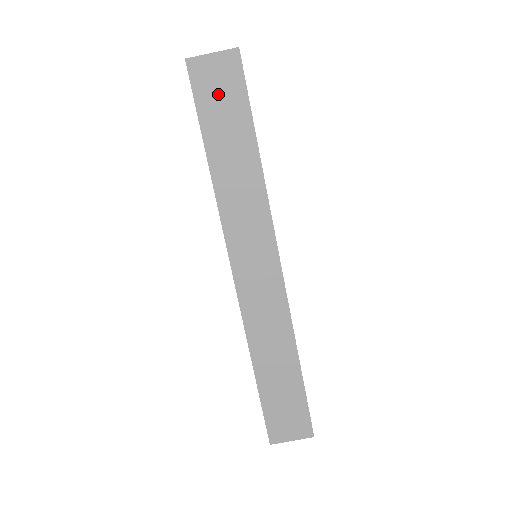
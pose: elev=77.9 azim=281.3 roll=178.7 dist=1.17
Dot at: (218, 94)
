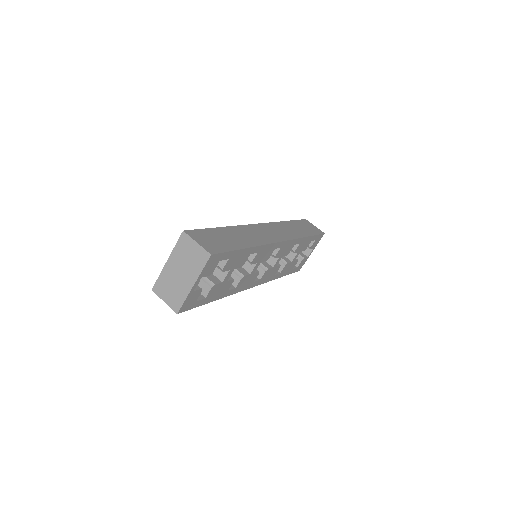
Dot at: (308, 226)
